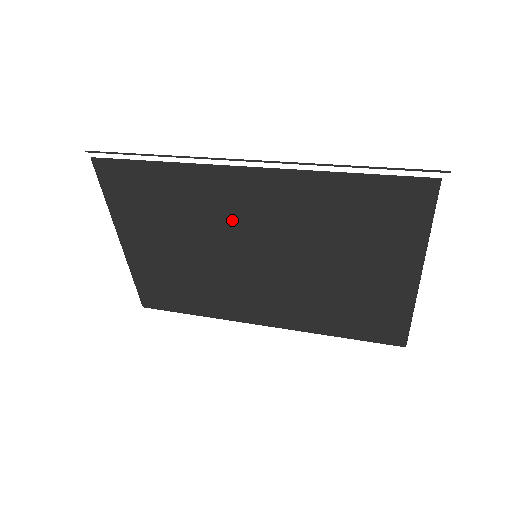
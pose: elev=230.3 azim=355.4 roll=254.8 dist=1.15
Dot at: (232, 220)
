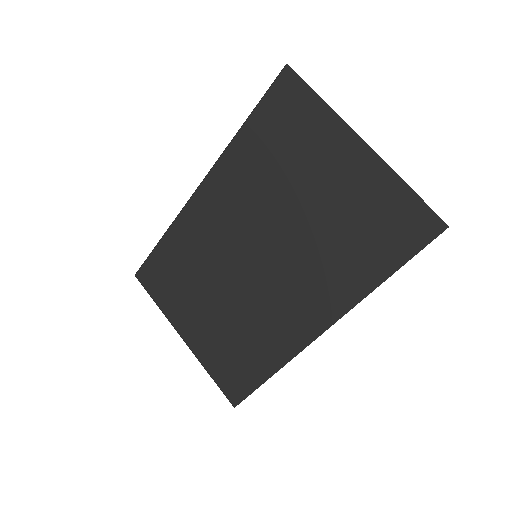
Dot at: (221, 239)
